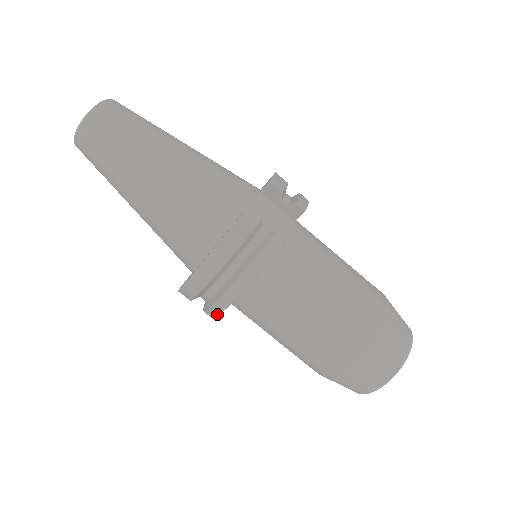
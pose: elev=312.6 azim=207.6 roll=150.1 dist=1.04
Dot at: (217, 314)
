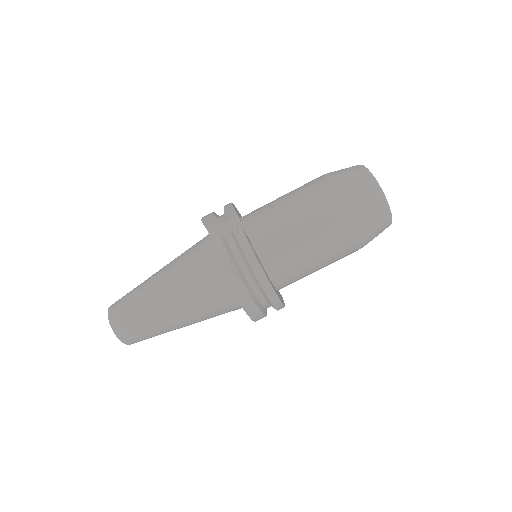
Dot at: (277, 298)
